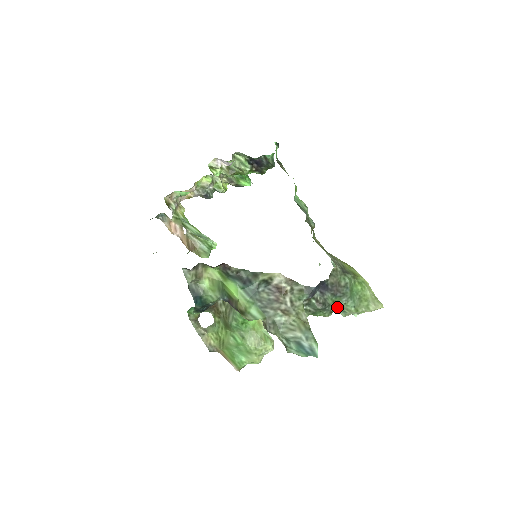
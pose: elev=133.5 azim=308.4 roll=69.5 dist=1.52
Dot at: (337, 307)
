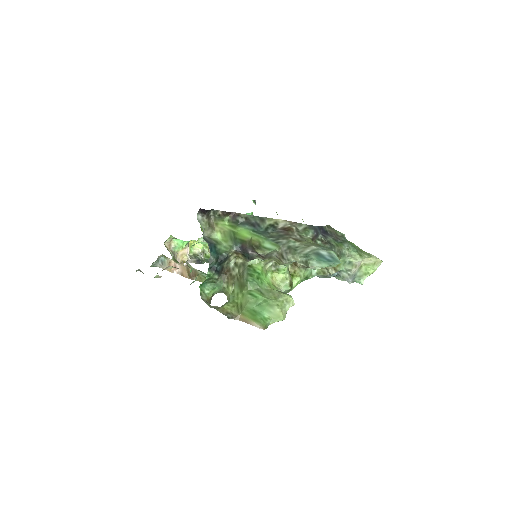
Dot at: (342, 253)
